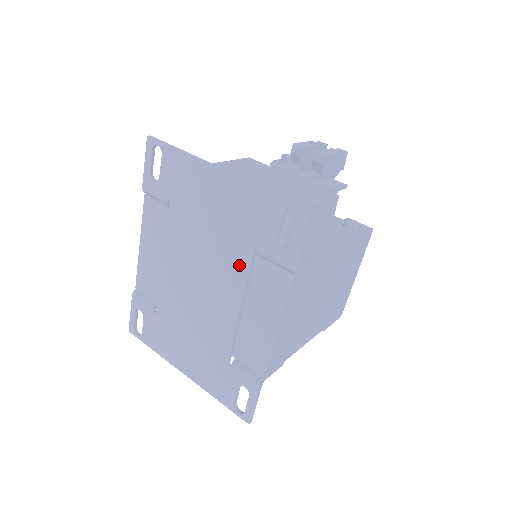
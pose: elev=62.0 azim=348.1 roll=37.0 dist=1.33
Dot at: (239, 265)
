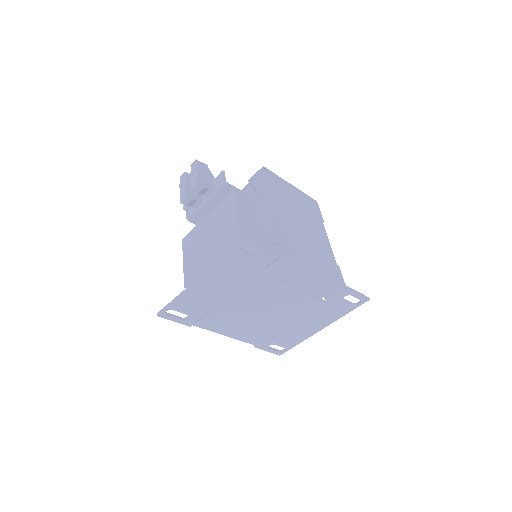
Dot at: (265, 283)
